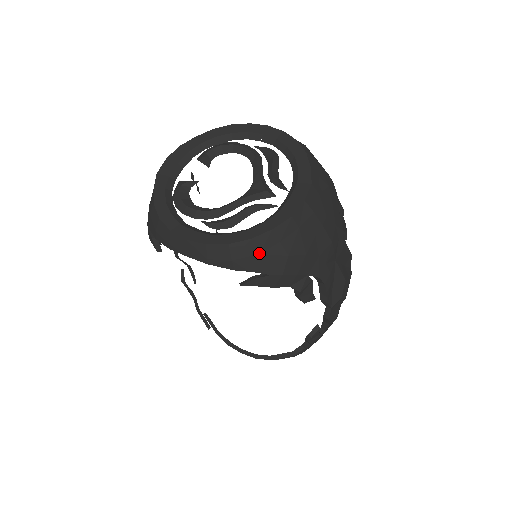
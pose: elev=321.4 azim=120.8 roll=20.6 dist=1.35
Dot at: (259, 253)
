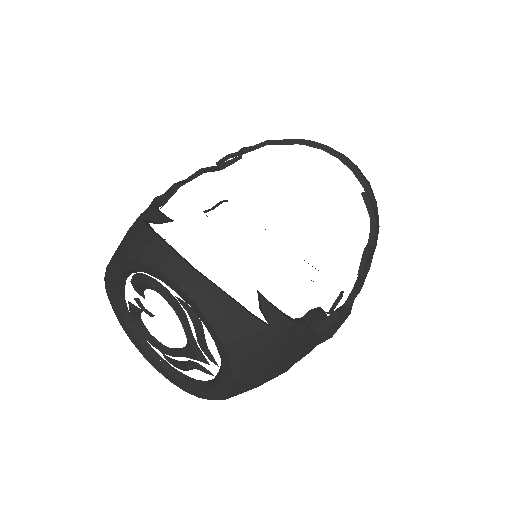
Dot at: occluded
